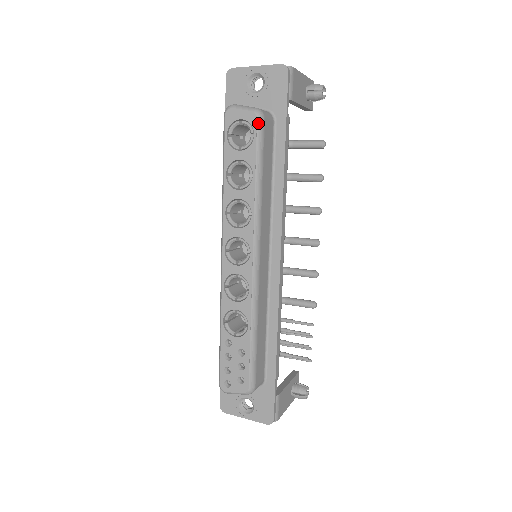
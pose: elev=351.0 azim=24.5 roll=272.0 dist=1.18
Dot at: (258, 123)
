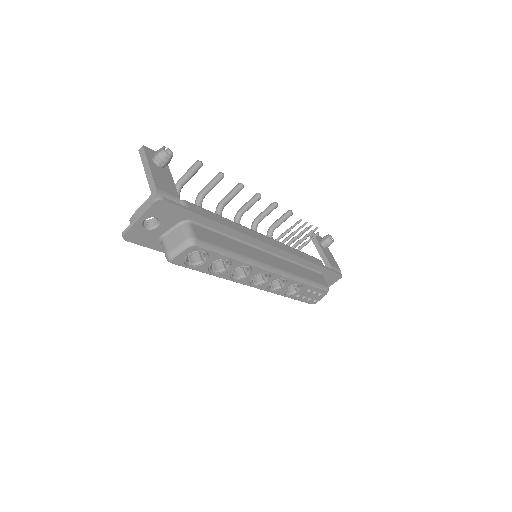
Dot at: (199, 246)
